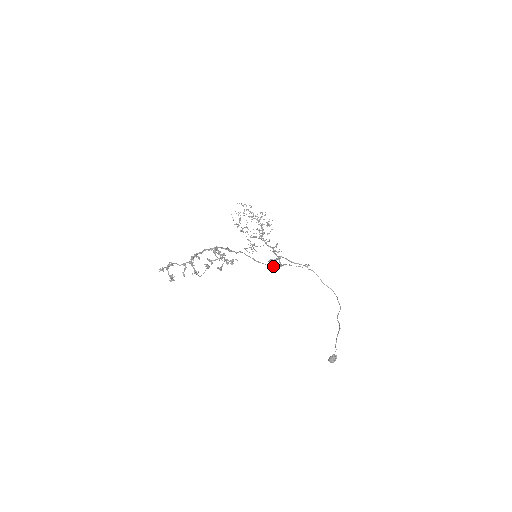
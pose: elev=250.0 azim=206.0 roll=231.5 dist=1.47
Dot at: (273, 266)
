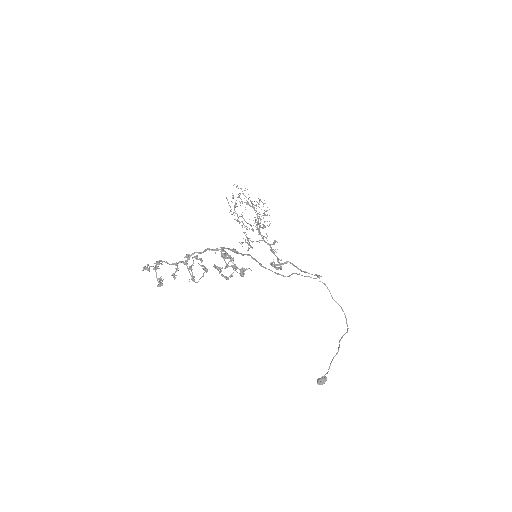
Dot at: occluded
